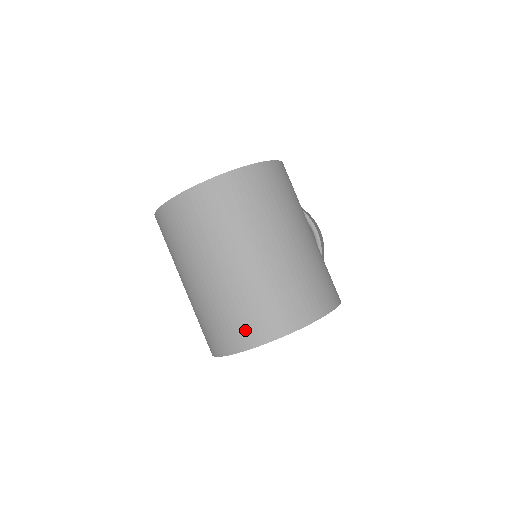
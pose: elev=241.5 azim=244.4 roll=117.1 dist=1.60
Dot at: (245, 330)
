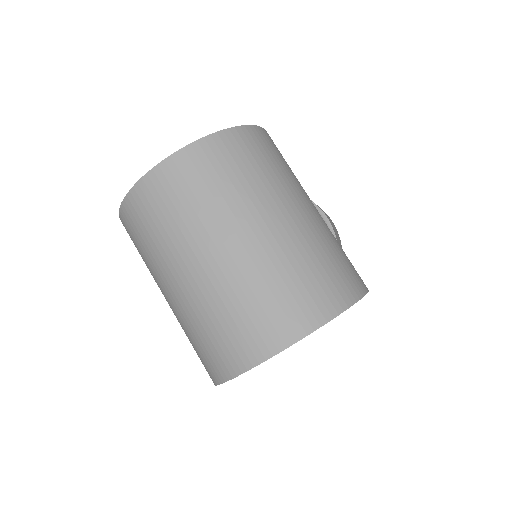
Dot at: (245, 341)
